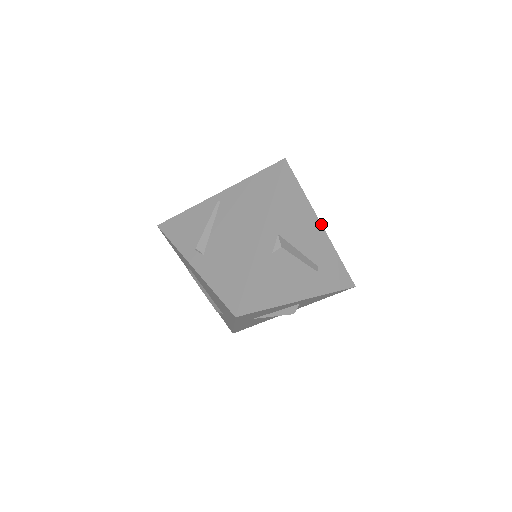
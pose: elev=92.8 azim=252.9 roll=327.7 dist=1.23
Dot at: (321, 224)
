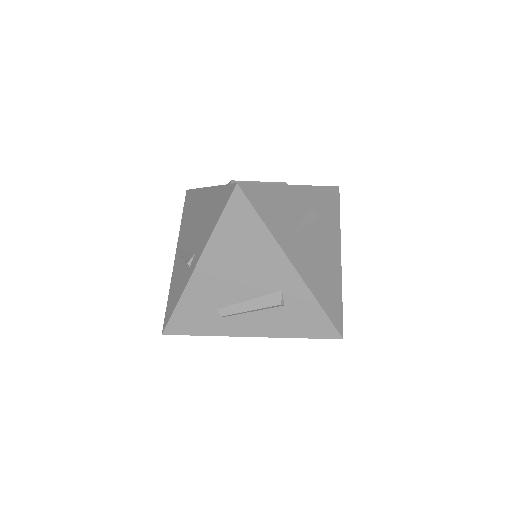
Dot at: occluded
